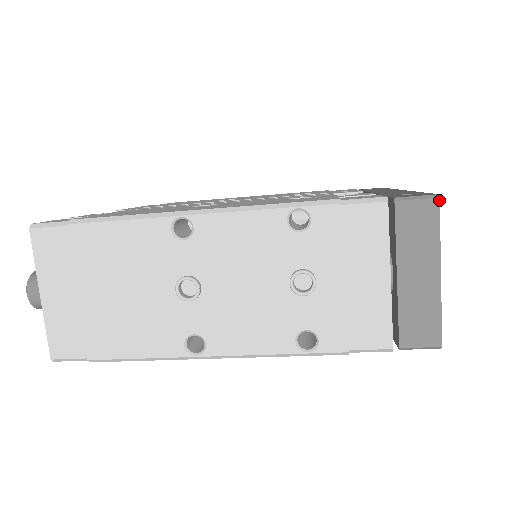
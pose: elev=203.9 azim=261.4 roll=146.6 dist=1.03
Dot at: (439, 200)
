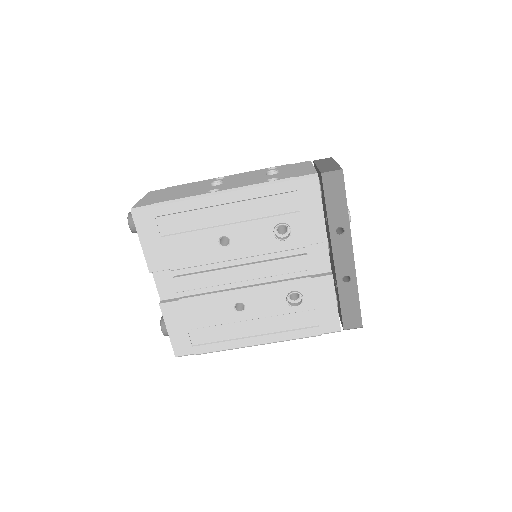
Dot at: occluded
